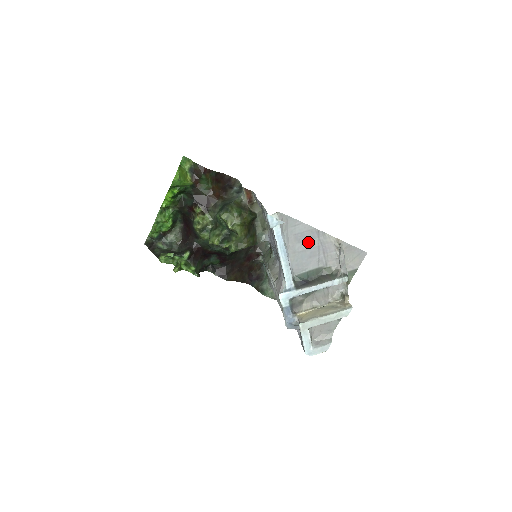
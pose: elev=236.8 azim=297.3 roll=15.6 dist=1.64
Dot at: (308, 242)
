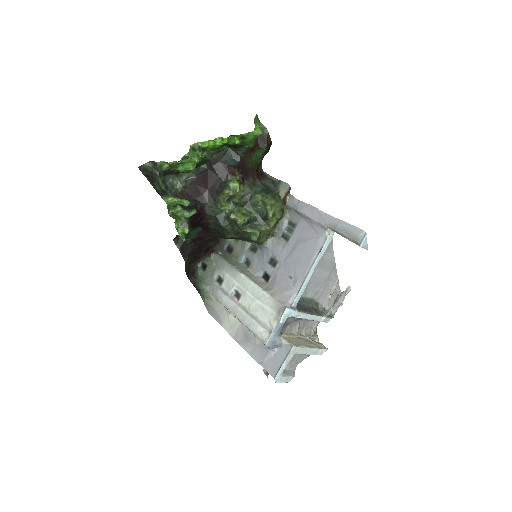
Dot at: (324, 271)
